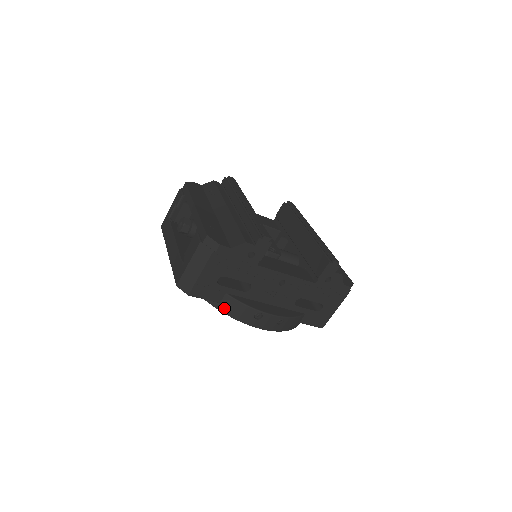
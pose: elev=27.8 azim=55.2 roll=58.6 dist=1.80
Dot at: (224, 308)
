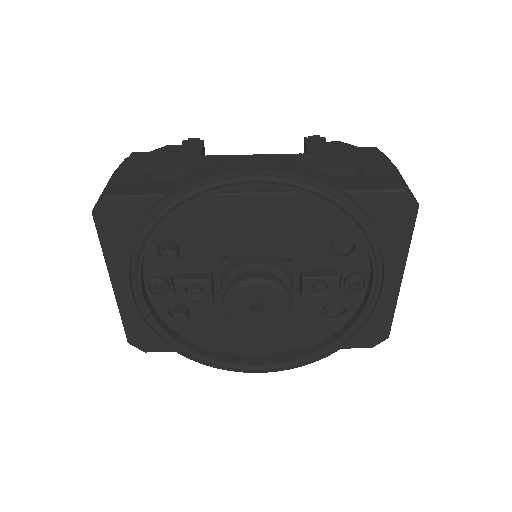
Dot at: (173, 191)
